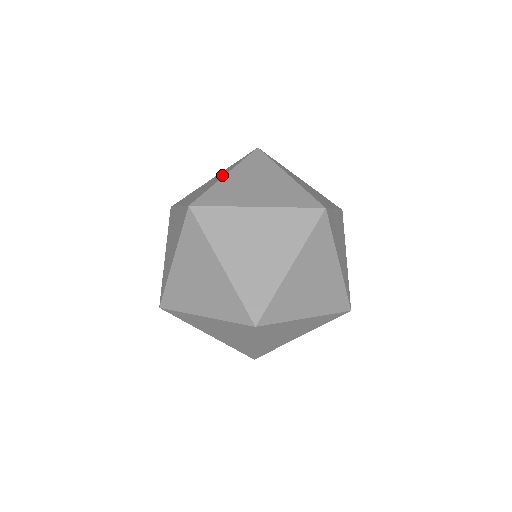
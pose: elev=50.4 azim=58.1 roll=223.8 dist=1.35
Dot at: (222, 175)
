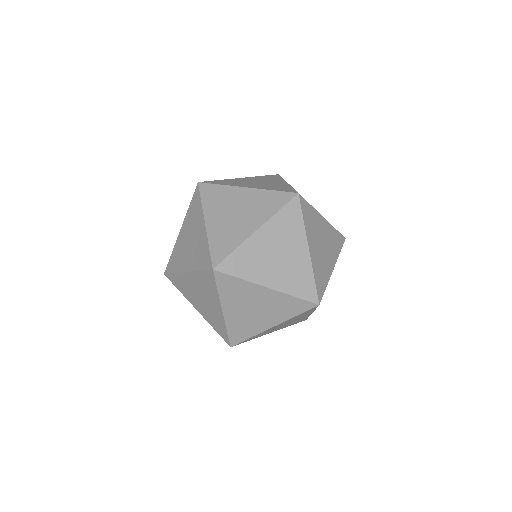
Dot at: occluded
